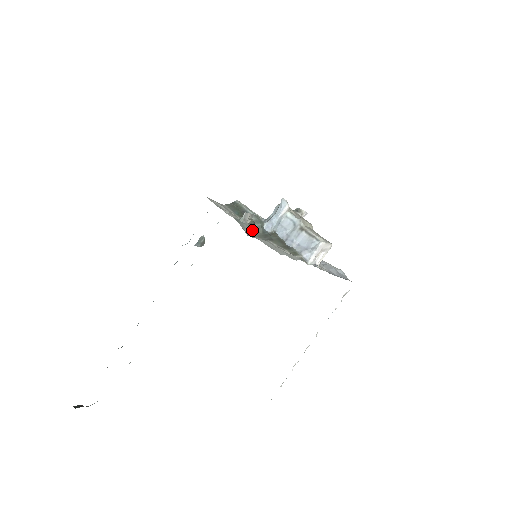
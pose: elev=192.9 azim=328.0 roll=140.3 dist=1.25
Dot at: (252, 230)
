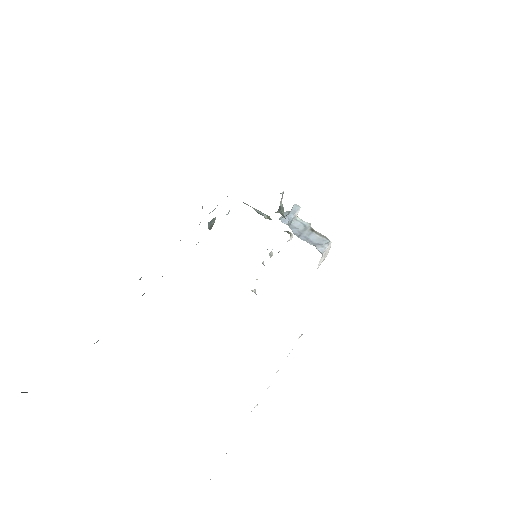
Dot at: (280, 213)
